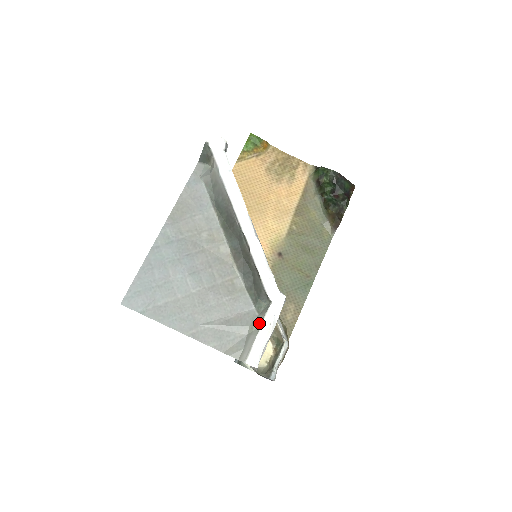
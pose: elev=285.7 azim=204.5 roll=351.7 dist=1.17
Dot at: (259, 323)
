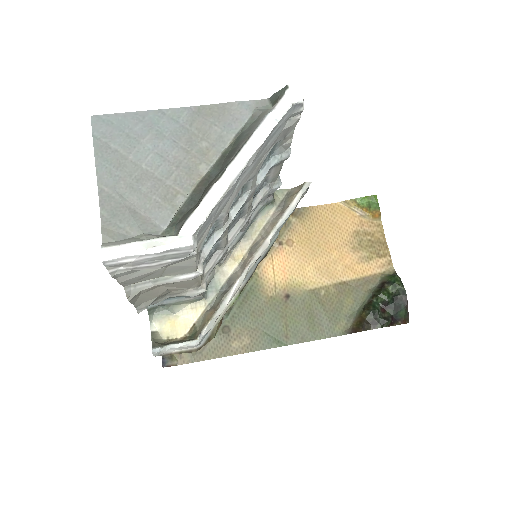
Dot at: (150, 238)
